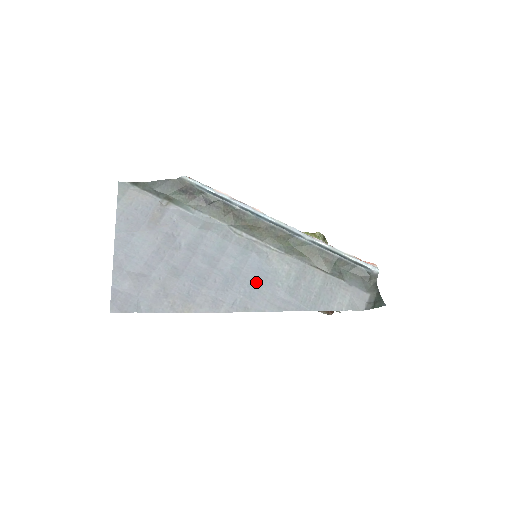
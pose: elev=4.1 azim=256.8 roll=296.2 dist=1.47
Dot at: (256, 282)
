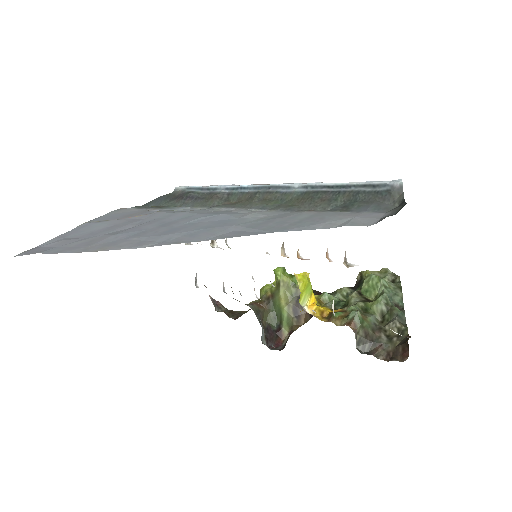
Dot at: (209, 227)
